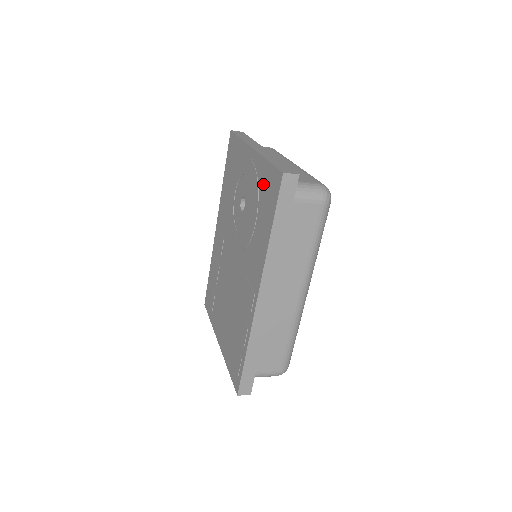
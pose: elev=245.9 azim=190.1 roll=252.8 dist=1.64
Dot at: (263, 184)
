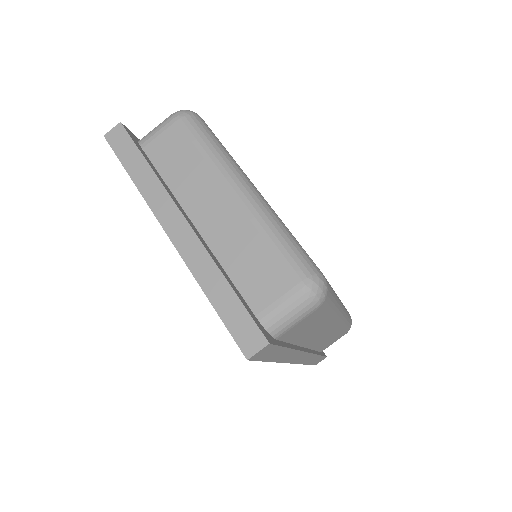
Dot at: occluded
